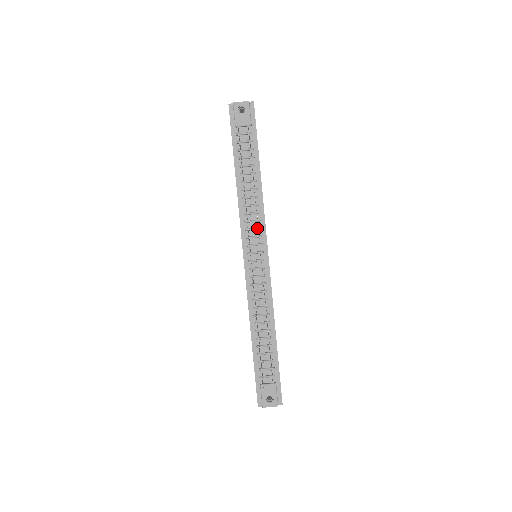
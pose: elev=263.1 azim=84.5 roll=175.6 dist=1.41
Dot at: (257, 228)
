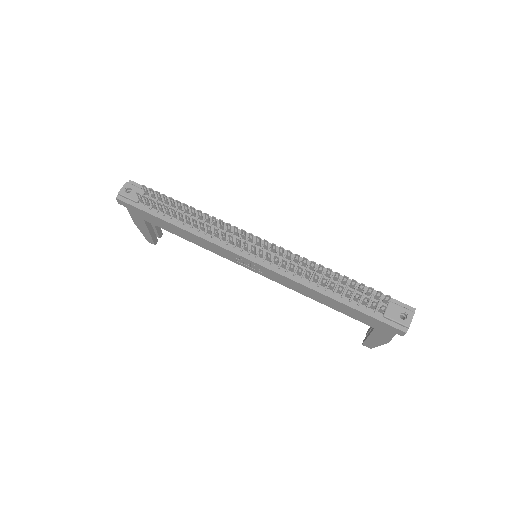
Dot at: (232, 234)
